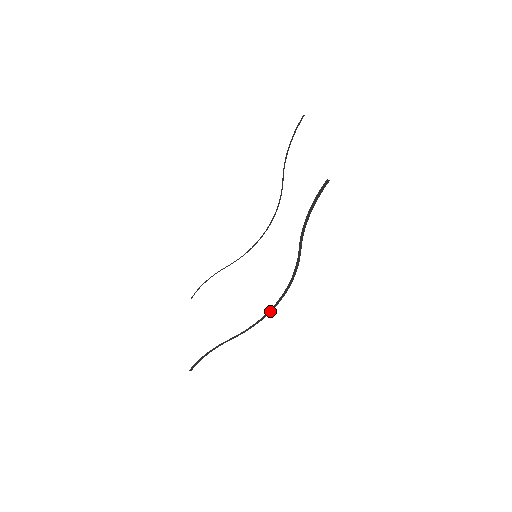
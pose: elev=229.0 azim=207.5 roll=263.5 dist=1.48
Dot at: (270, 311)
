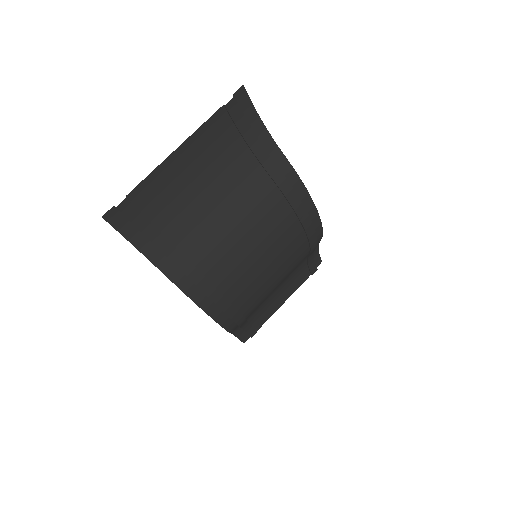
Dot at: (229, 317)
